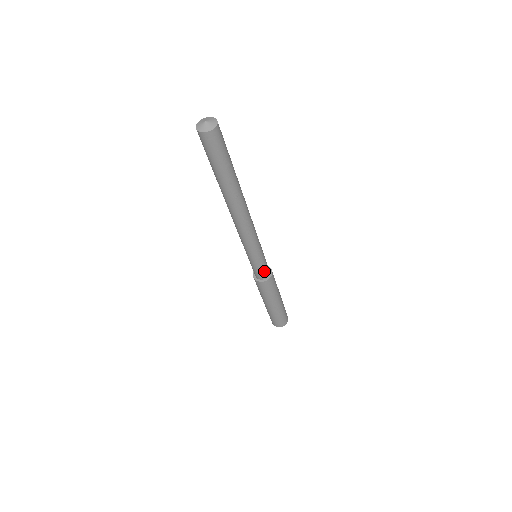
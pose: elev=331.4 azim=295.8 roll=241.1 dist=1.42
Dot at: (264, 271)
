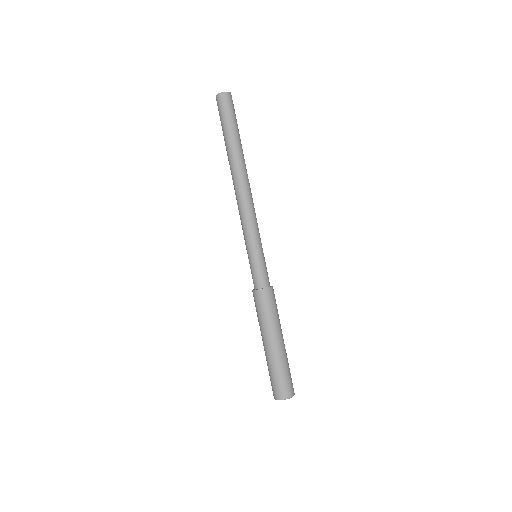
Dot at: (267, 274)
